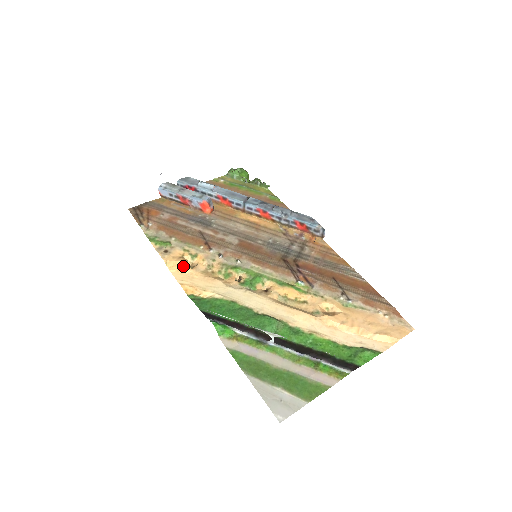
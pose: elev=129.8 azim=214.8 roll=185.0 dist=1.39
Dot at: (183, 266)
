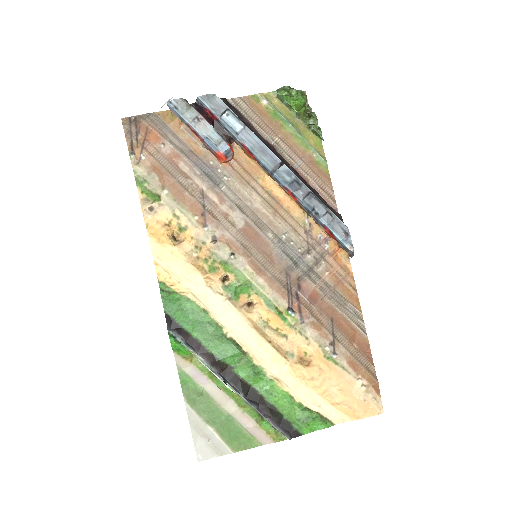
Dot at: (165, 239)
